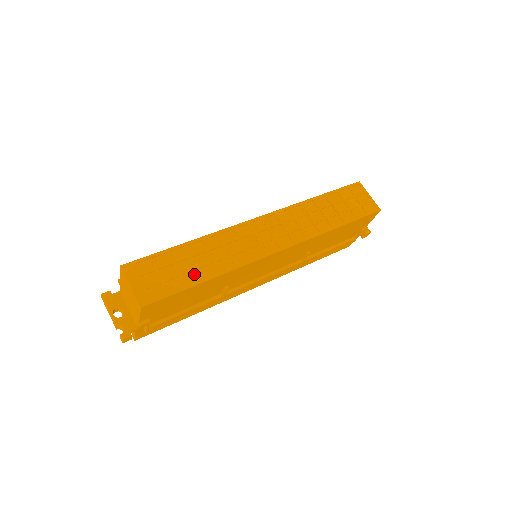
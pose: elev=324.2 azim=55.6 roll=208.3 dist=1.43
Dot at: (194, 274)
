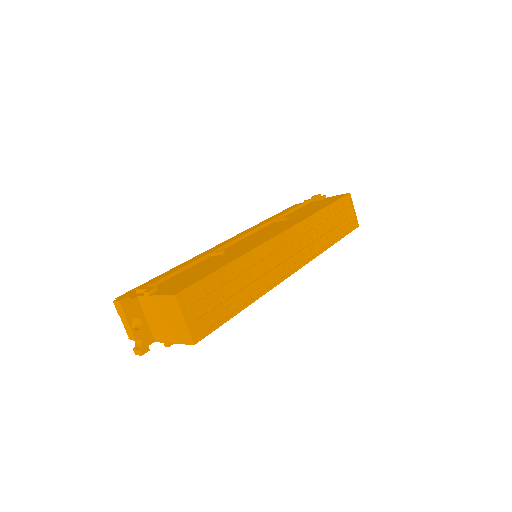
Dot at: (235, 301)
